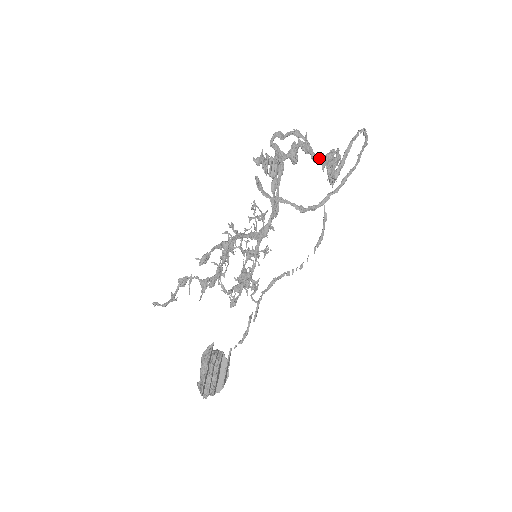
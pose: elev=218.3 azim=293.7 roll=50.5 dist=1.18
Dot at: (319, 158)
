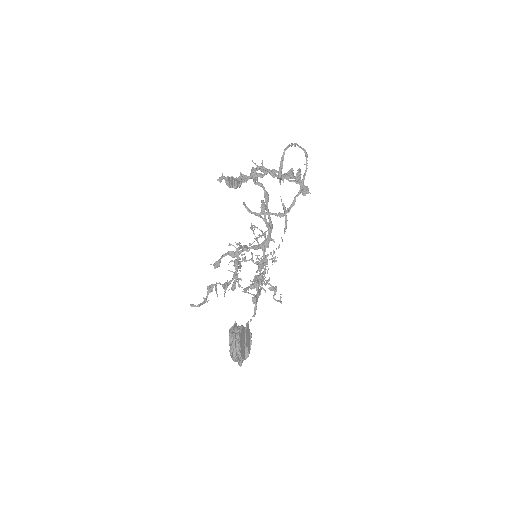
Dot at: occluded
